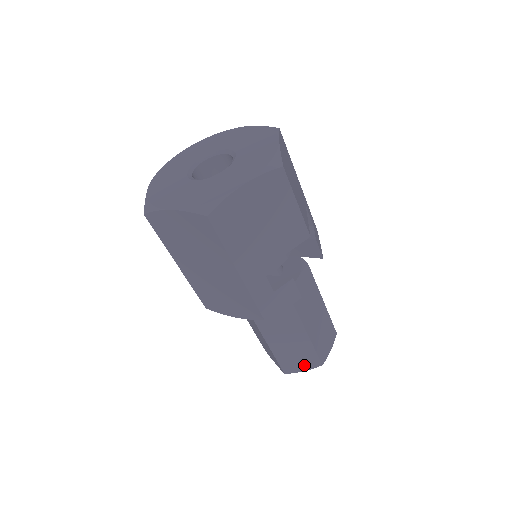
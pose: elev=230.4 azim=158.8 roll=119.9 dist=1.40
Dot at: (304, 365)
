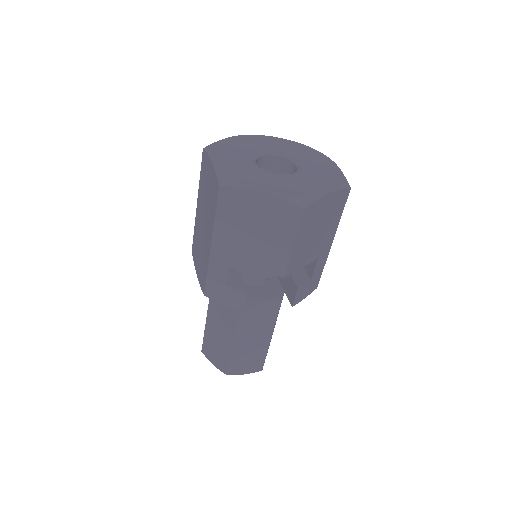
Dot at: (216, 360)
